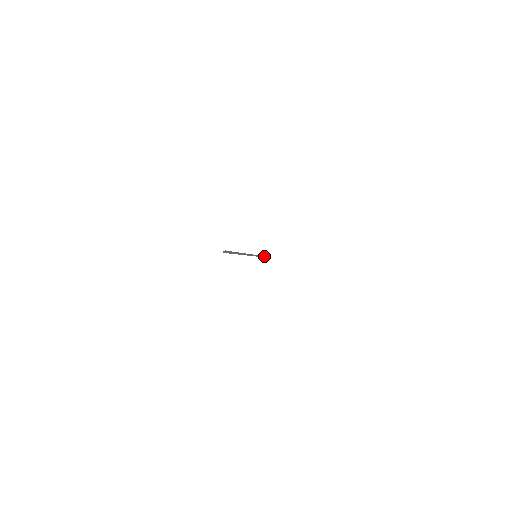
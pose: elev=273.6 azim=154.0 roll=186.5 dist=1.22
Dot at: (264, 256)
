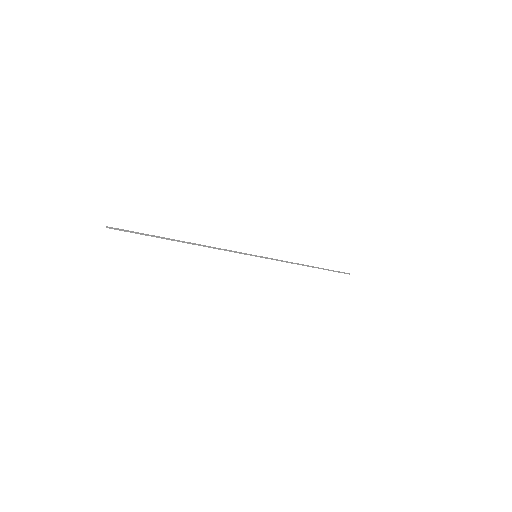
Dot at: (316, 267)
